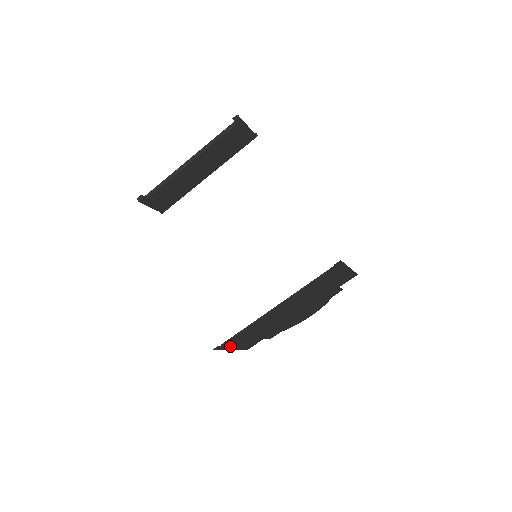
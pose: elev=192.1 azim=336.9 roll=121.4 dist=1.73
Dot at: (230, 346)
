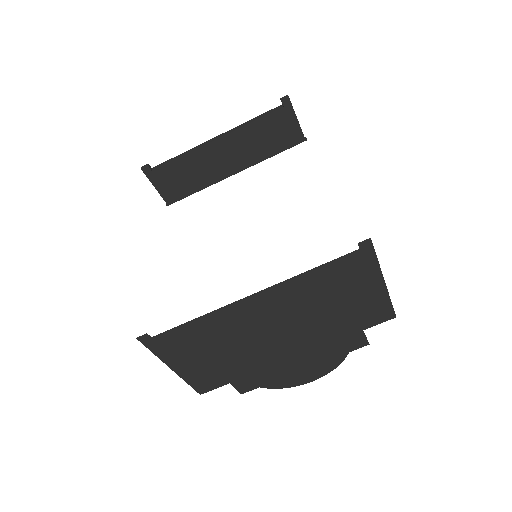
Dot at: (170, 355)
